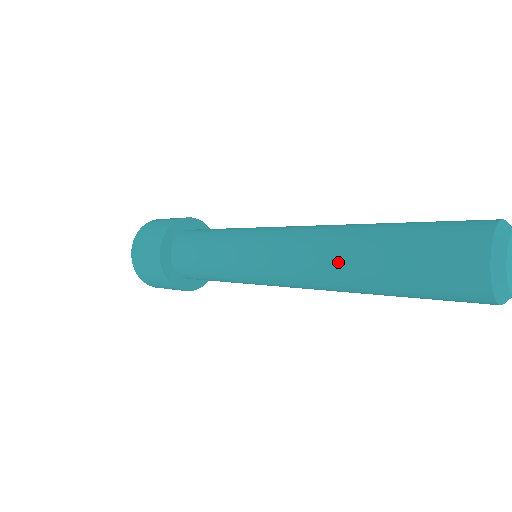
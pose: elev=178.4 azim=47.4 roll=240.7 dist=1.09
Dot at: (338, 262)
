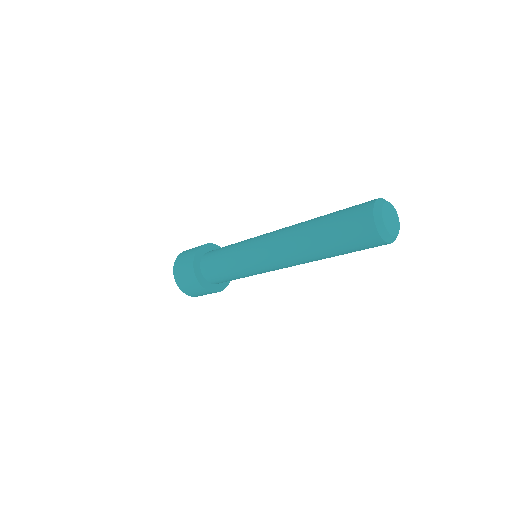
Dot at: (305, 223)
